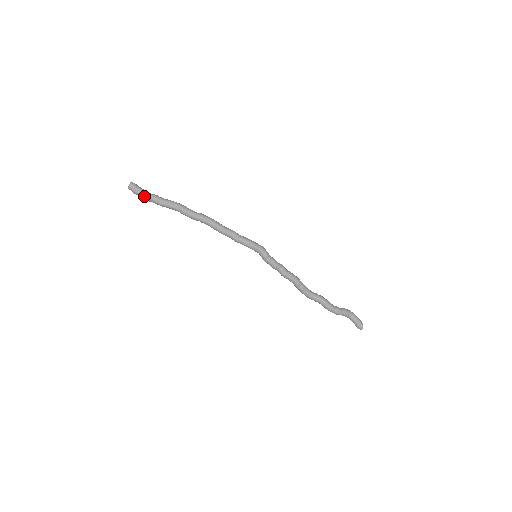
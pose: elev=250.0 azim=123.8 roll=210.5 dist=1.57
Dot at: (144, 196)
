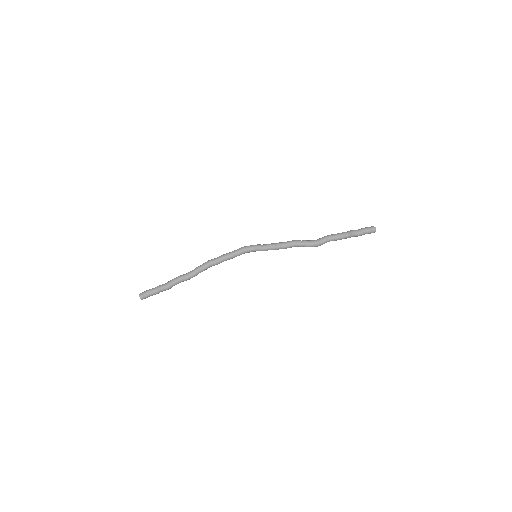
Dot at: (153, 290)
